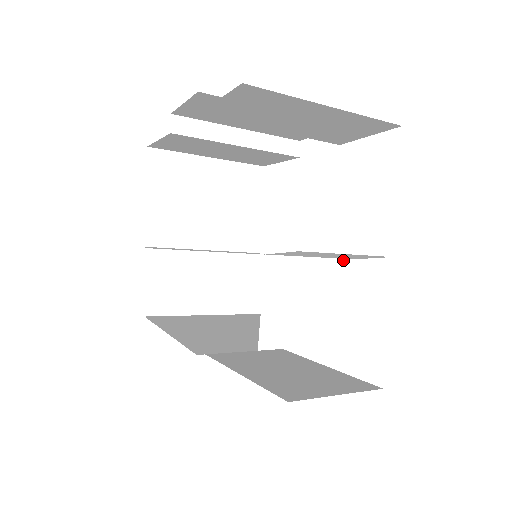
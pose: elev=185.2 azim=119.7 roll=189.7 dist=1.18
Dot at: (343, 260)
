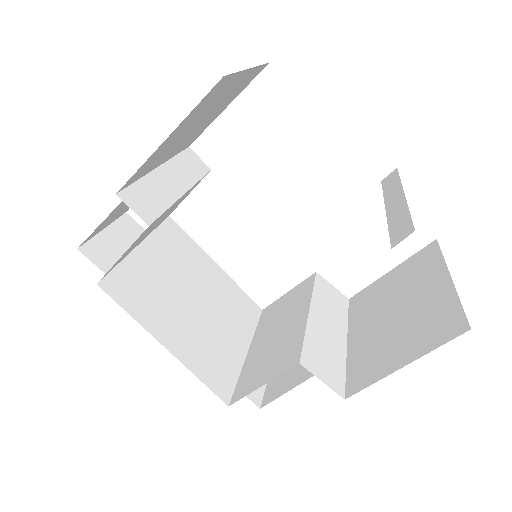
Dot at: (314, 278)
